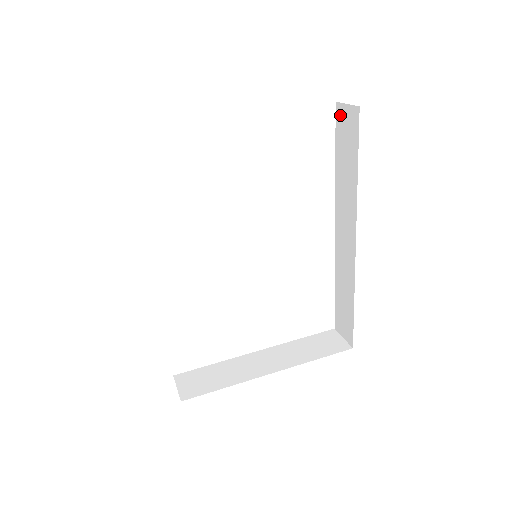
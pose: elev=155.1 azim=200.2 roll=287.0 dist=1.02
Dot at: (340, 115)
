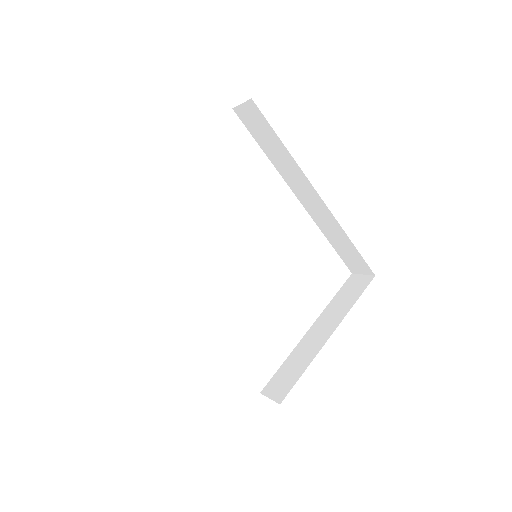
Dot at: (242, 115)
